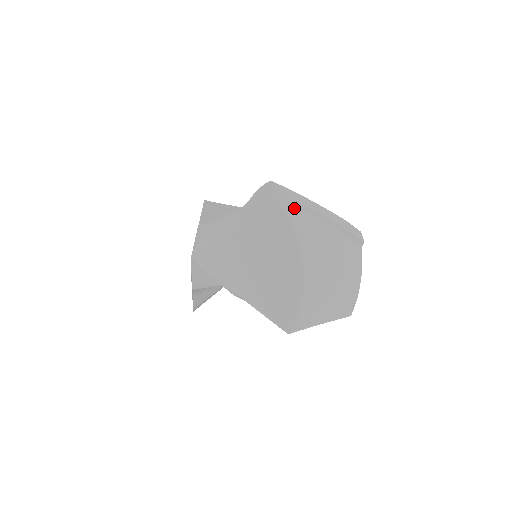
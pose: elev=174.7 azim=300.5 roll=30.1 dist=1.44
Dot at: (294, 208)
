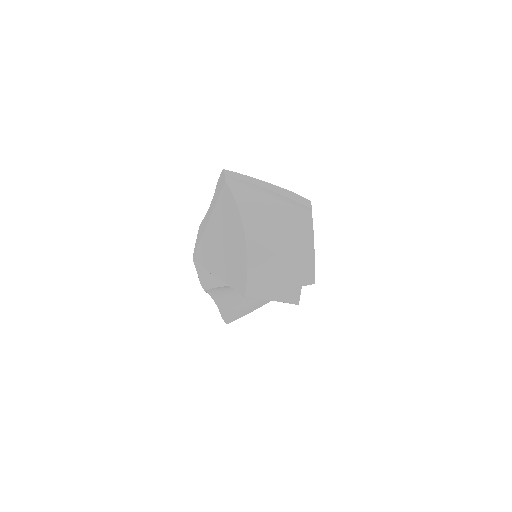
Dot at: (240, 185)
